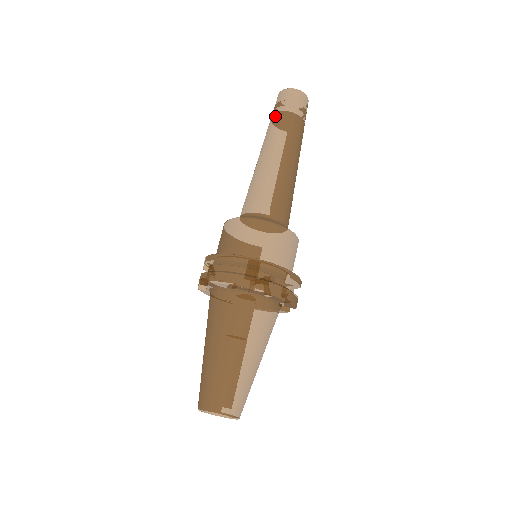
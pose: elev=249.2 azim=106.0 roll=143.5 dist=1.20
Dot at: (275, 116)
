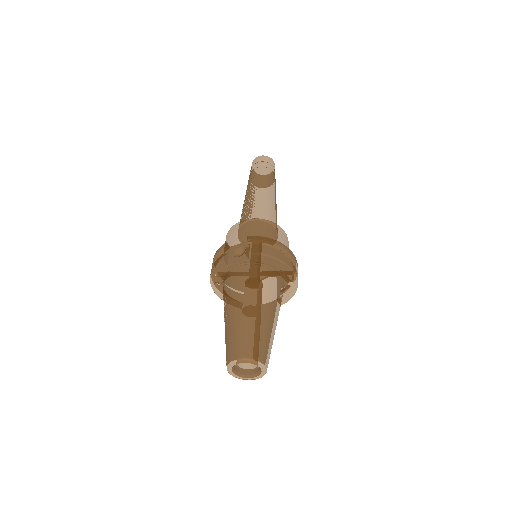
Dot at: (265, 169)
